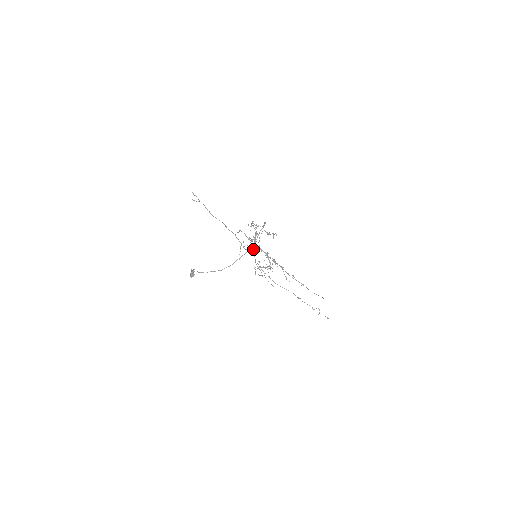
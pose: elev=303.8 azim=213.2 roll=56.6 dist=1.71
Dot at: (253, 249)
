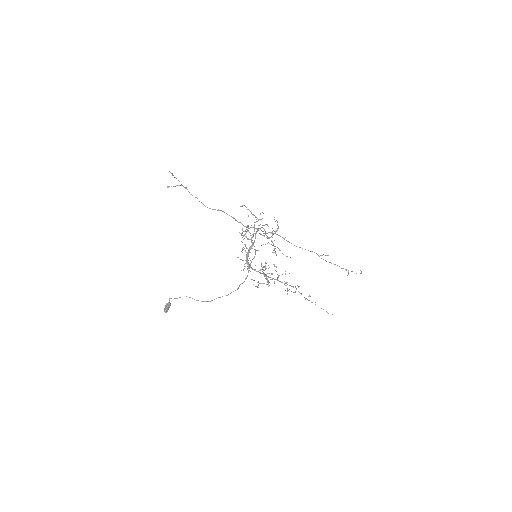
Dot at: (260, 229)
